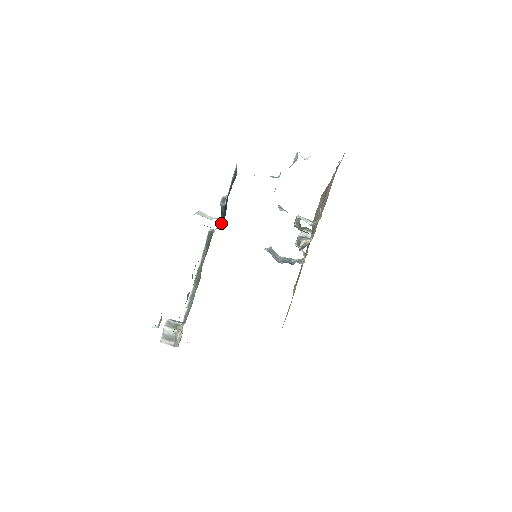
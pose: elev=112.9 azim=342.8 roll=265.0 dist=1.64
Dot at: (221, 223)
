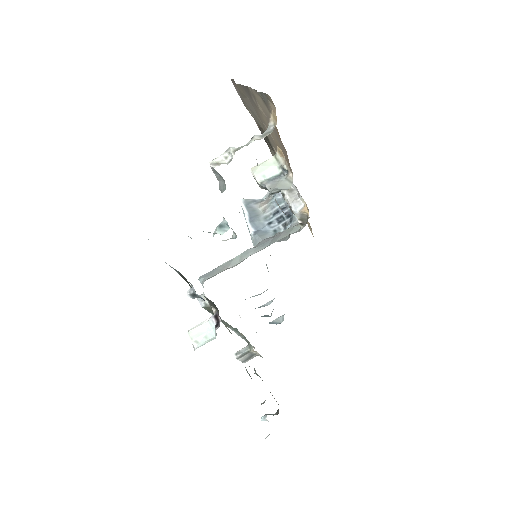
Dot at: (213, 306)
